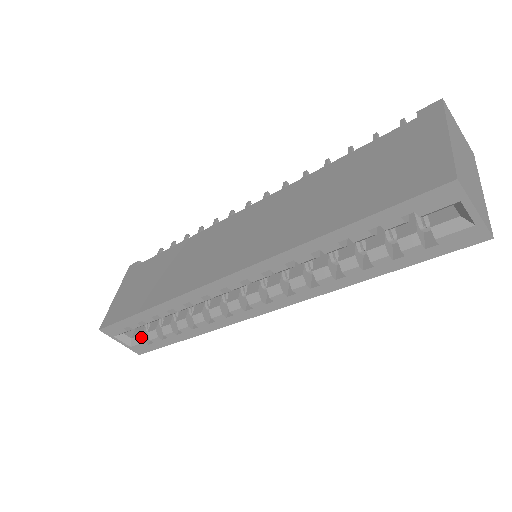
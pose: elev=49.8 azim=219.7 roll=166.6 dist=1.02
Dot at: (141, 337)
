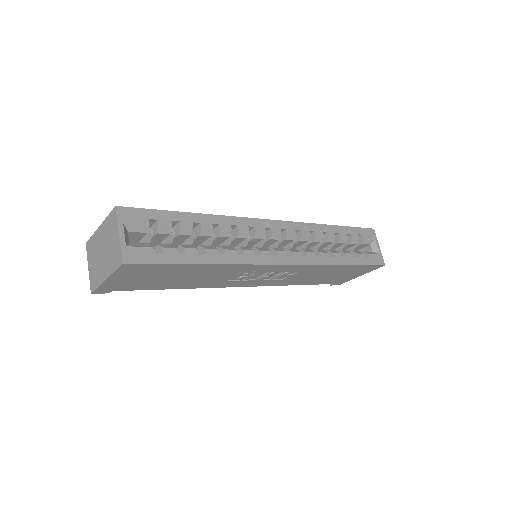
Dot at: (148, 244)
